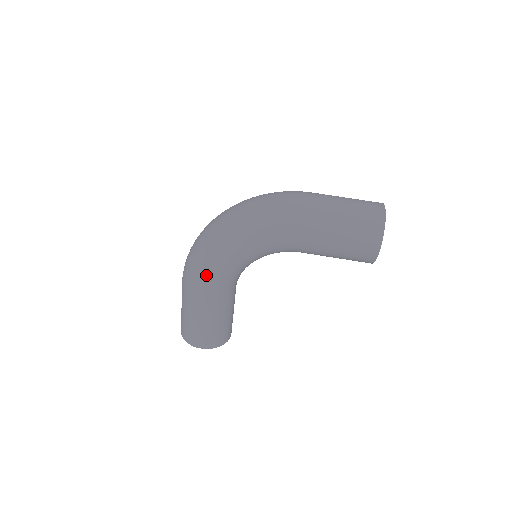
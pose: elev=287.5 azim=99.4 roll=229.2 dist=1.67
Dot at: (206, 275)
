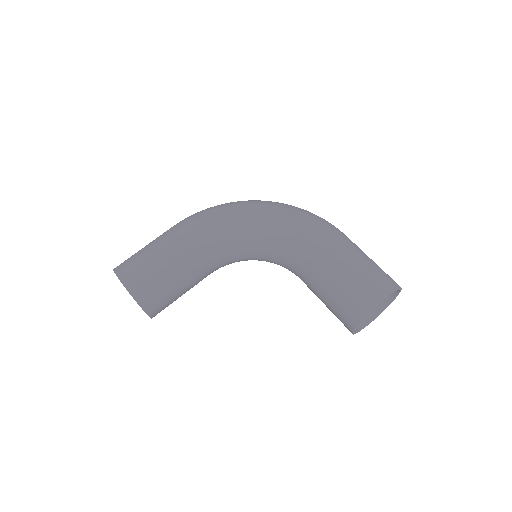
Dot at: (212, 218)
